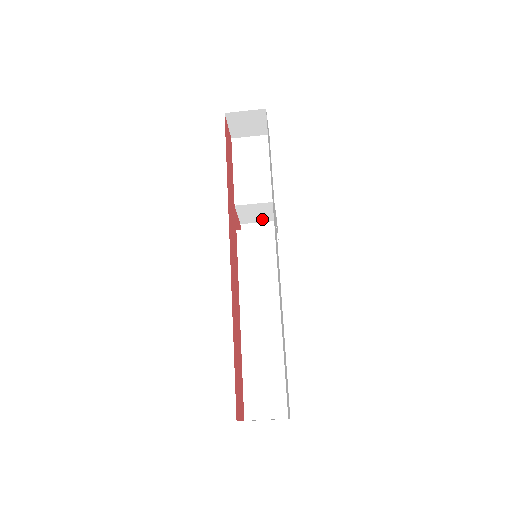
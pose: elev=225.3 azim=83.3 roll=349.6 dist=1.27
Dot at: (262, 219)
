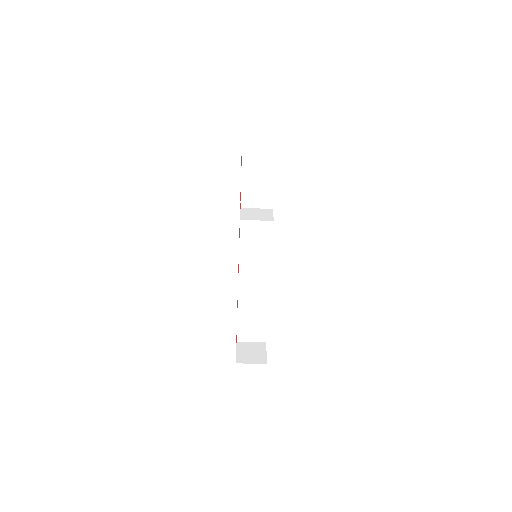
Dot at: occluded
